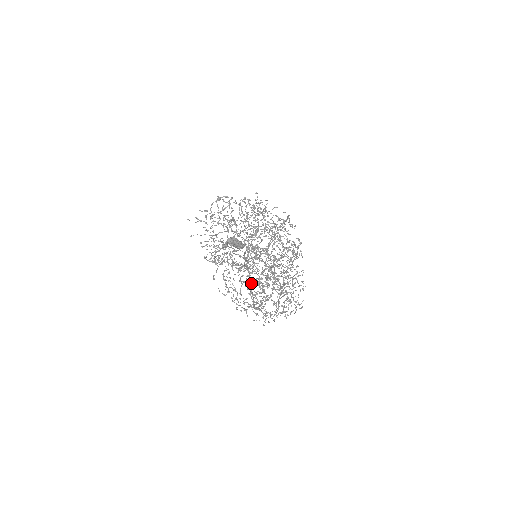
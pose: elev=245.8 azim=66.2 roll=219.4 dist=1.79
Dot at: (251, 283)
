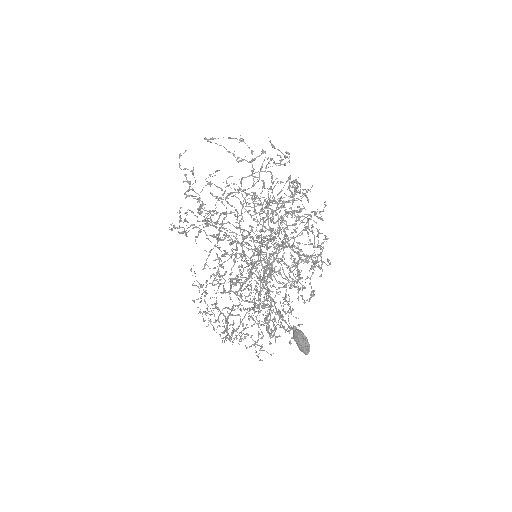
Dot at: (193, 213)
